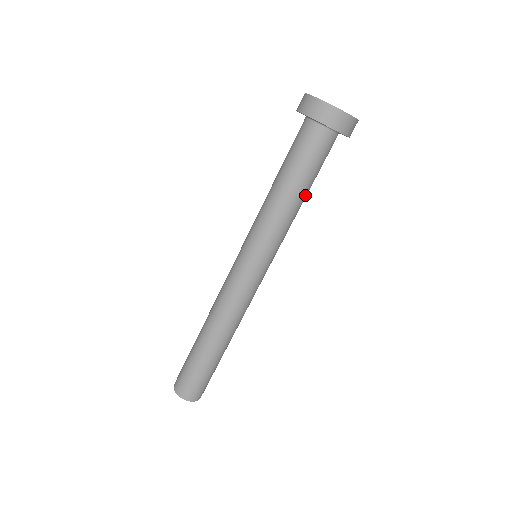
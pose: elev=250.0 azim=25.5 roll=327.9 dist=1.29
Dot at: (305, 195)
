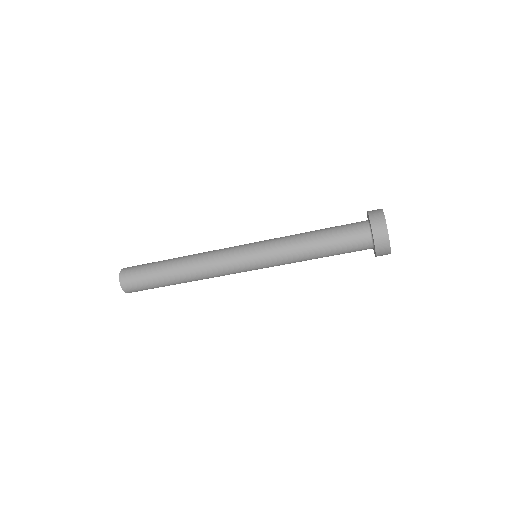
Dot at: occluded
